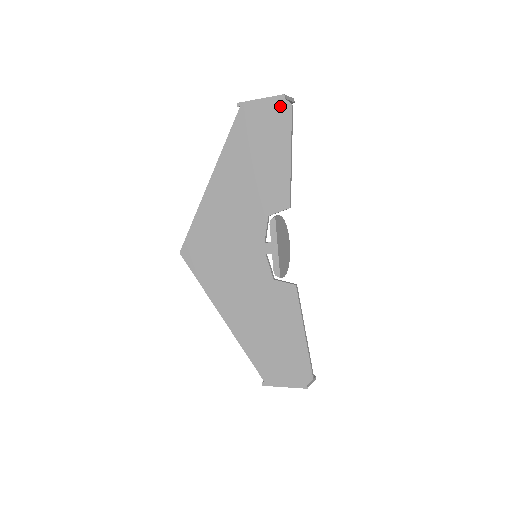
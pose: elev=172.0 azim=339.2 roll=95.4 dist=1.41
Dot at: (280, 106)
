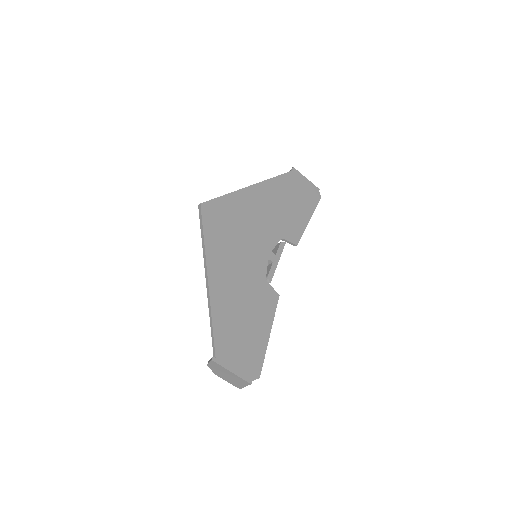
Dot at: (315, 192)
